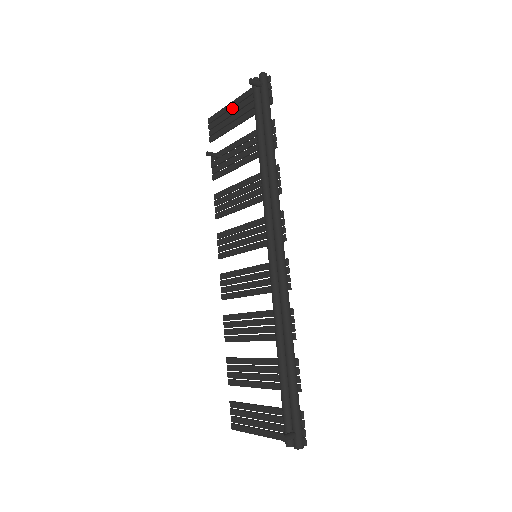
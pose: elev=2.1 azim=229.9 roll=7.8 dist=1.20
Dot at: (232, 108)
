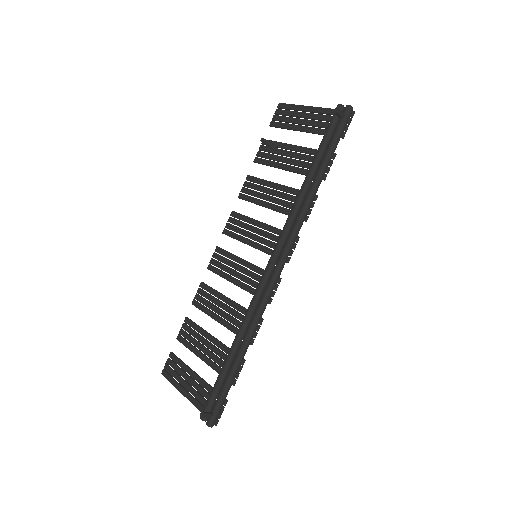
Dot at: occluded
